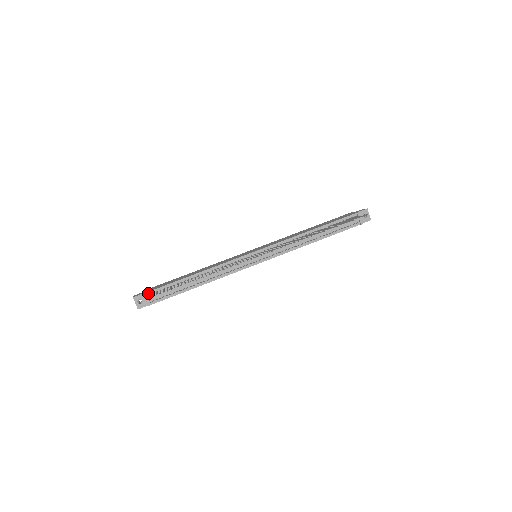
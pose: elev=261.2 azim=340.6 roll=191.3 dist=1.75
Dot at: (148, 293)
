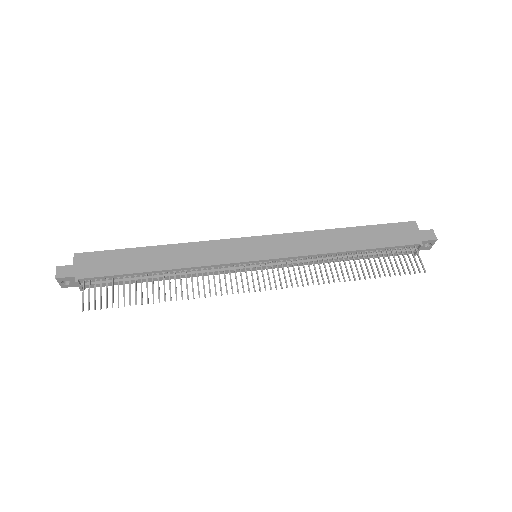
Dot at: (81, 280)
